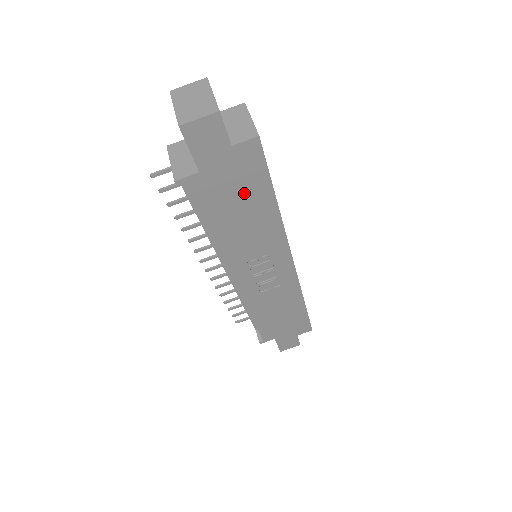
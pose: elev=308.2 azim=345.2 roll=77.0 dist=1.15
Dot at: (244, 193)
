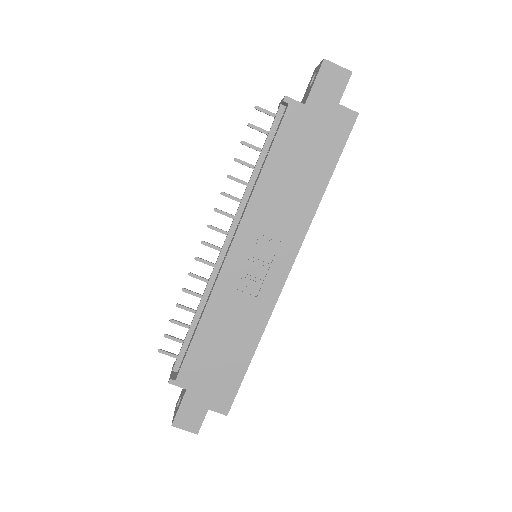
Dot at: (314, 153)
